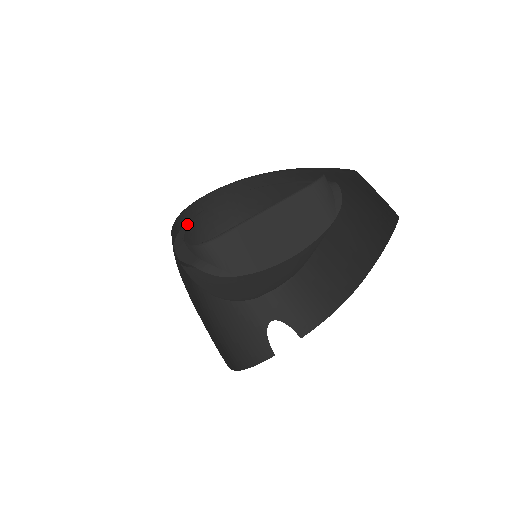
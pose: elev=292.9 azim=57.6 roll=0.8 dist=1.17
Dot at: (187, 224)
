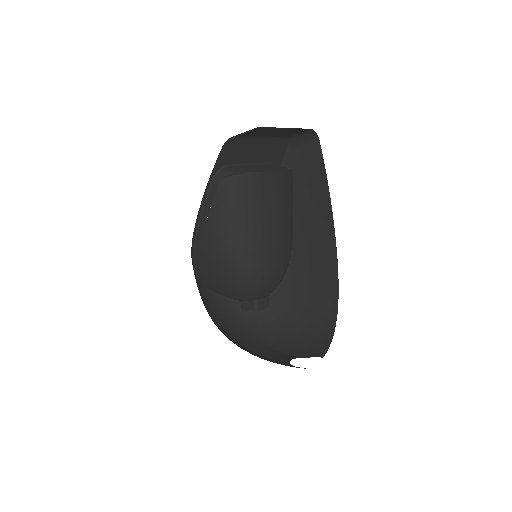
Dot at: occluded
